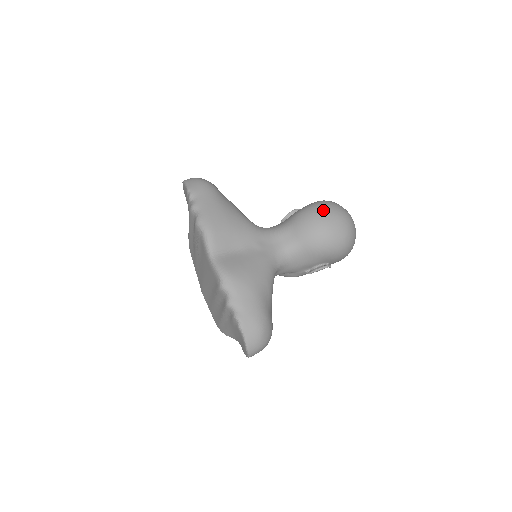
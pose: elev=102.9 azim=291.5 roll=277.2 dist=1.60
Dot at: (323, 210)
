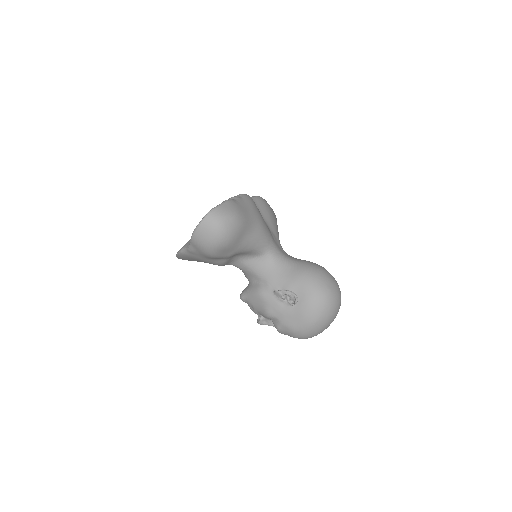
Dot at: occluded
